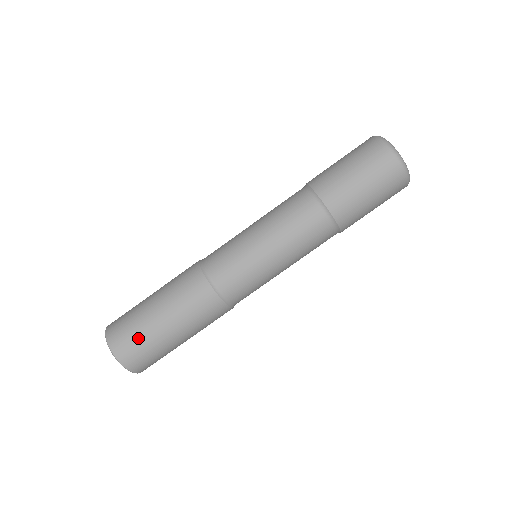
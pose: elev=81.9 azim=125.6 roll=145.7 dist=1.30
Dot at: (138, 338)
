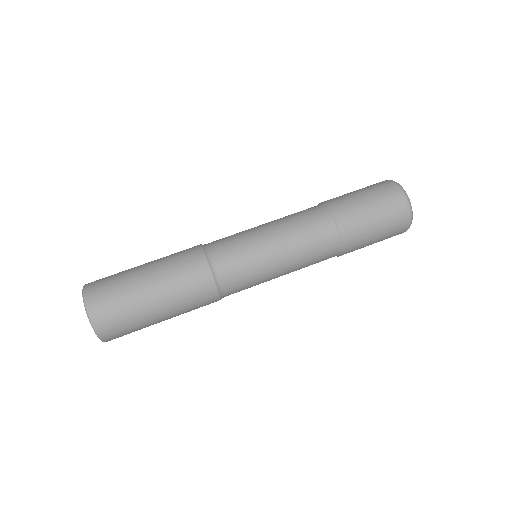
Dot at: (114, 275)
